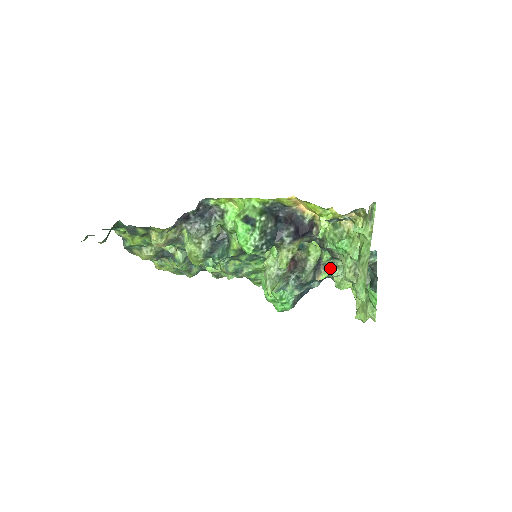
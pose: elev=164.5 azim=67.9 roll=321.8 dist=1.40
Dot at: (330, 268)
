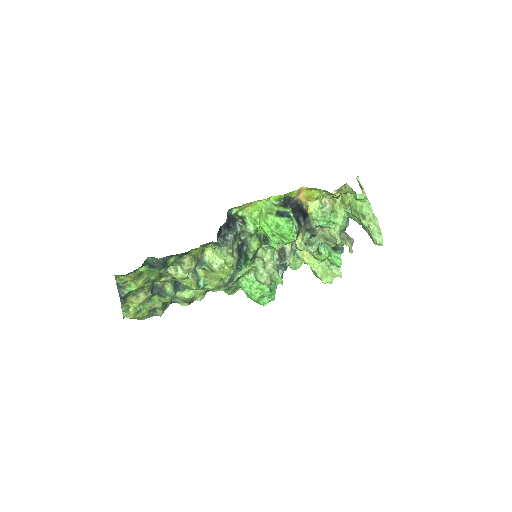
Dot at: (306, 247)
